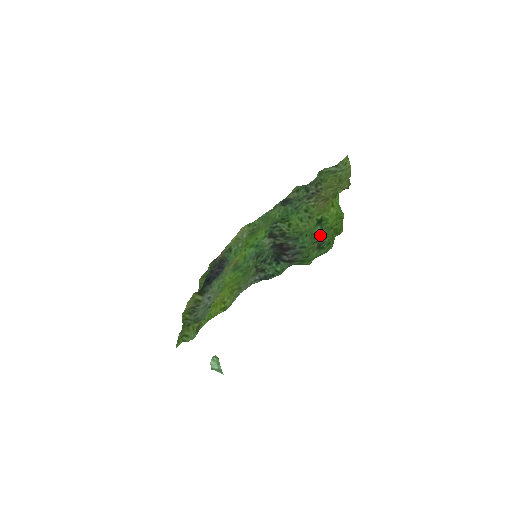
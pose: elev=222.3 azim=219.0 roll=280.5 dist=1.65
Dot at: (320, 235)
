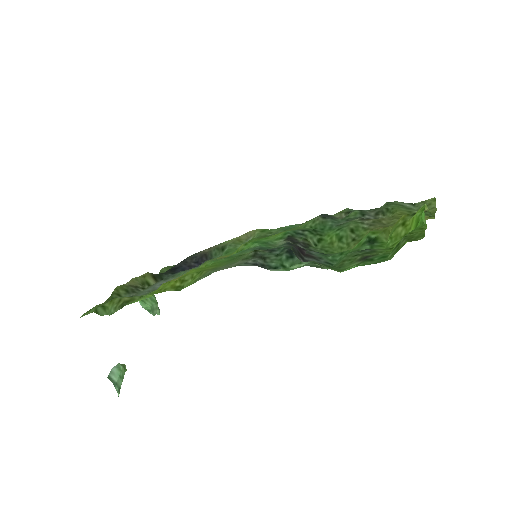
Dot at: (370, 249)
